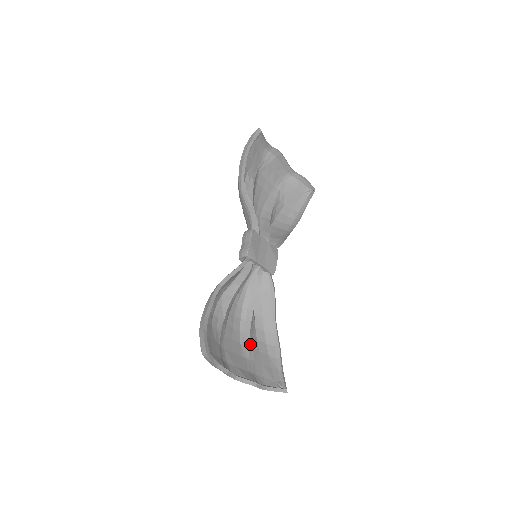
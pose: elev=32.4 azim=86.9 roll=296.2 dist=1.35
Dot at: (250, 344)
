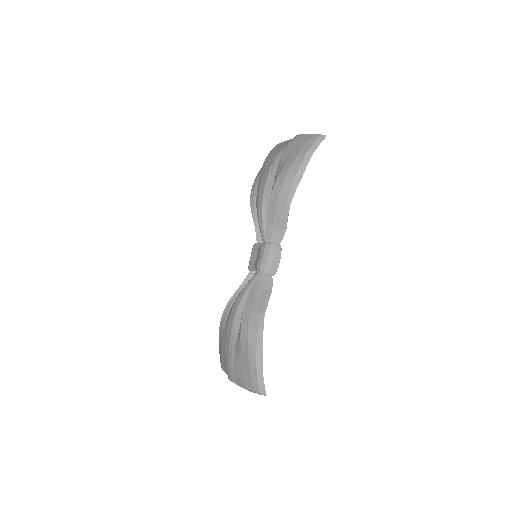
Dot at: occluded
